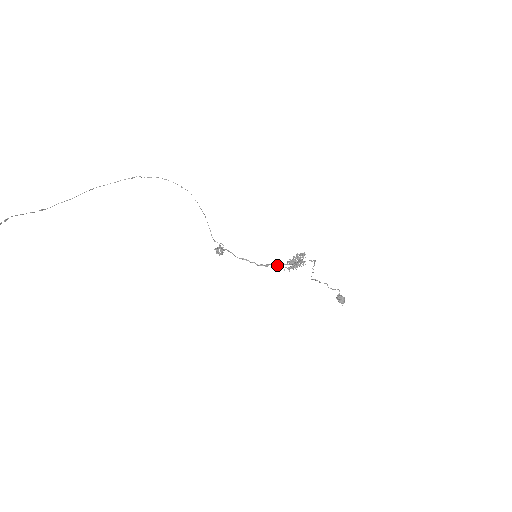
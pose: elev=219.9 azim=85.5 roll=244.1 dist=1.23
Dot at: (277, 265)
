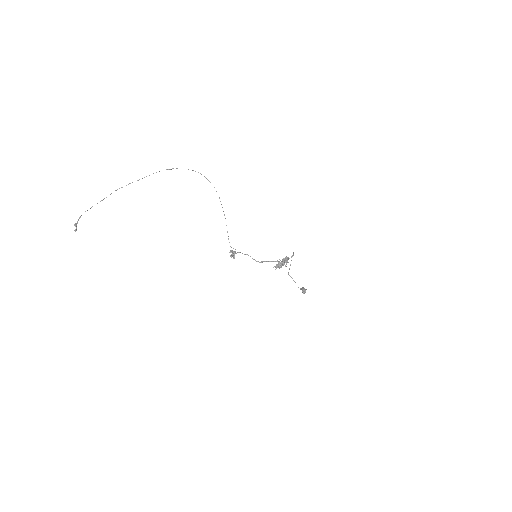
Dot at: occluded
